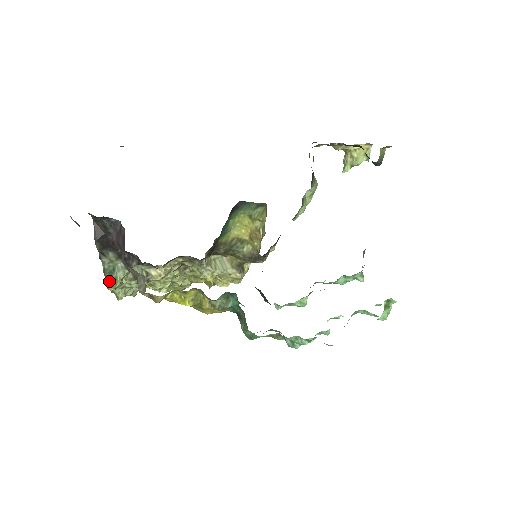
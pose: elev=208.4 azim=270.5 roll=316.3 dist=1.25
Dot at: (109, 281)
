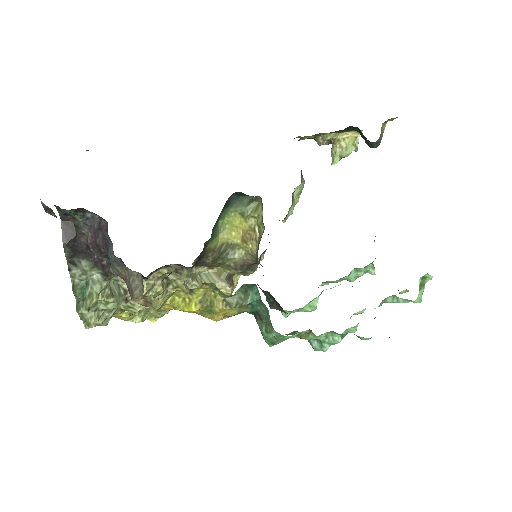
Dot at: (79, 302)
